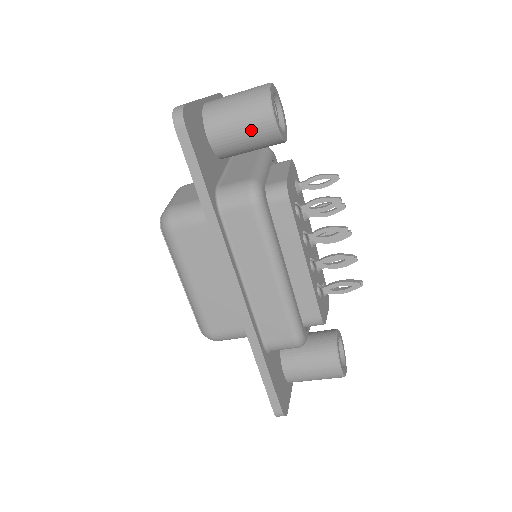
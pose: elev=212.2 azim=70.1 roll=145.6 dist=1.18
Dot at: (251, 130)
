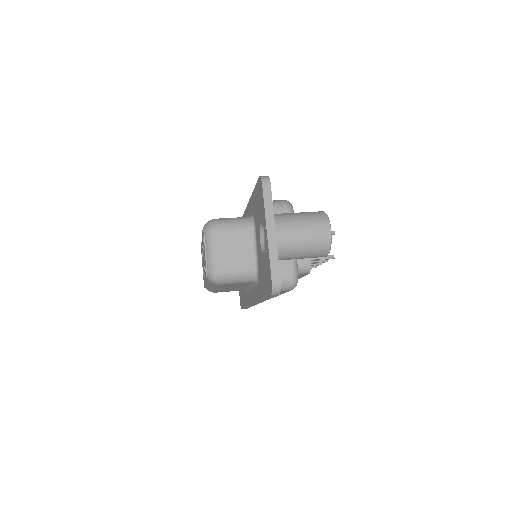
Dot at: occluded
